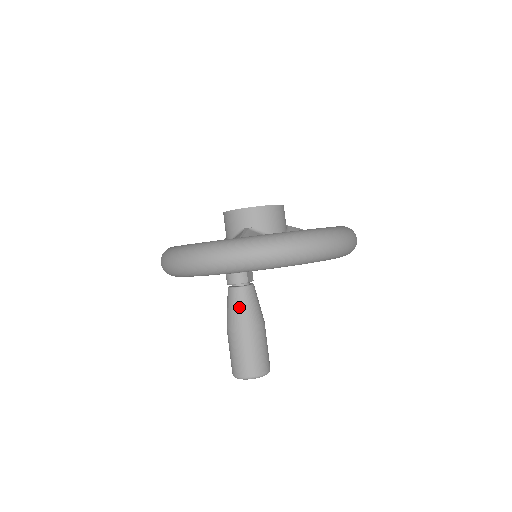
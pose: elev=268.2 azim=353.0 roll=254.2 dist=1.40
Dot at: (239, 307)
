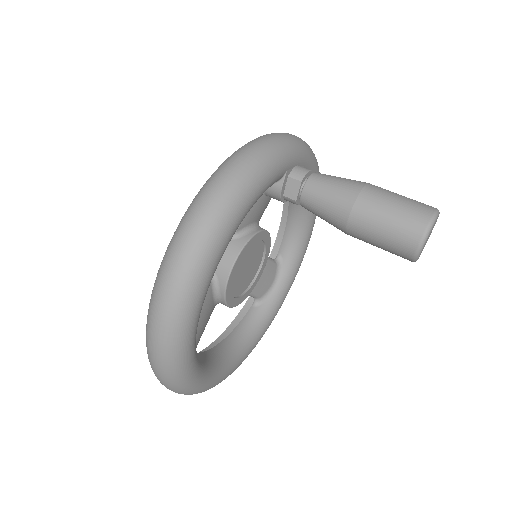
Dot at: (339, 177)
